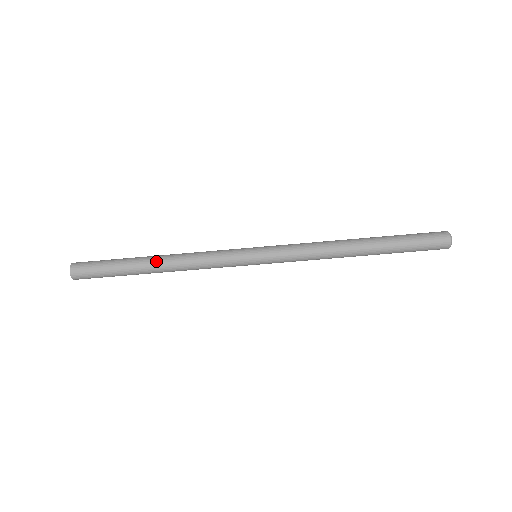
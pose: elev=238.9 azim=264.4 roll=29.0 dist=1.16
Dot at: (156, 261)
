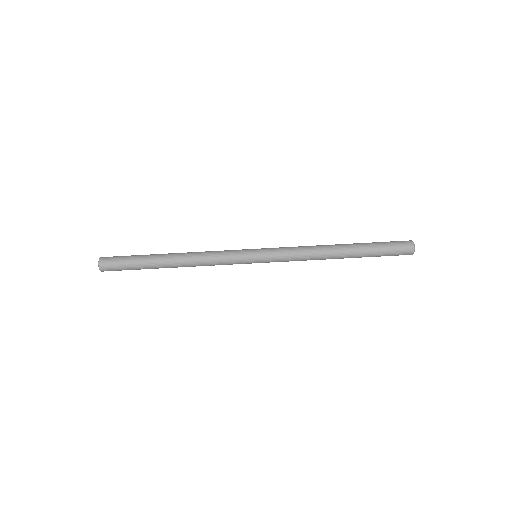
Dot at: (173, 254)
